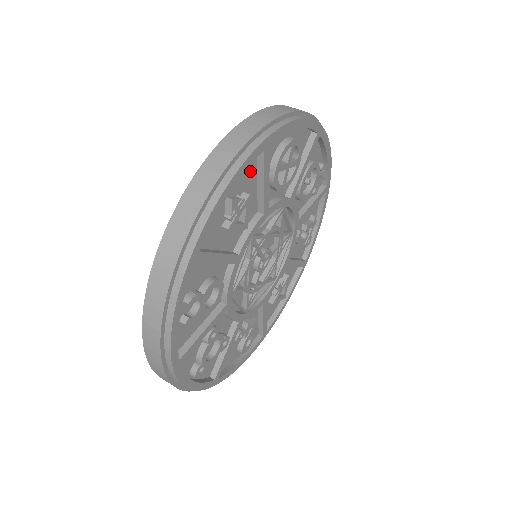
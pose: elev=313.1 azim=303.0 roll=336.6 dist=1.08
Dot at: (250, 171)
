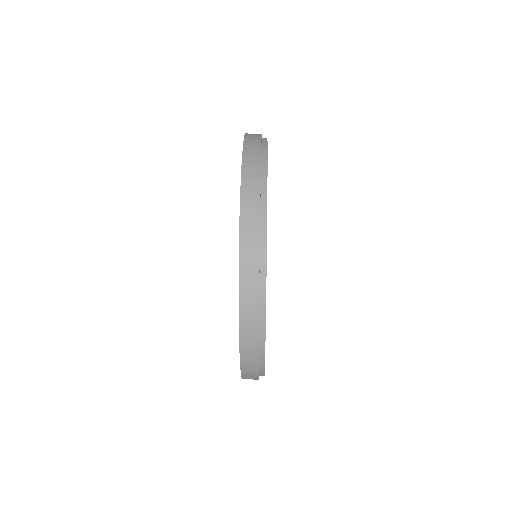
Dot at: occluded
